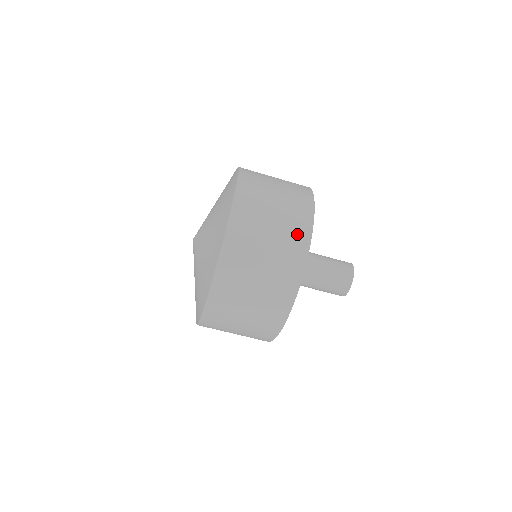
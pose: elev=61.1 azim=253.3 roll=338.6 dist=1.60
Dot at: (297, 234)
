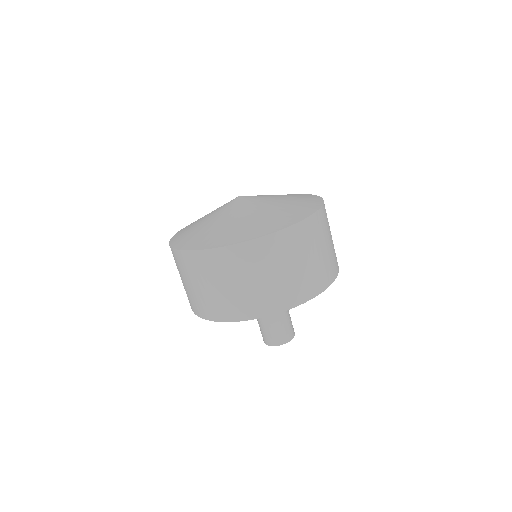
Dot at: occluded
